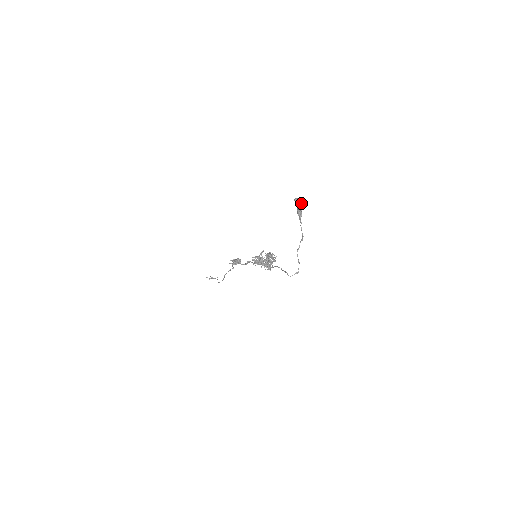
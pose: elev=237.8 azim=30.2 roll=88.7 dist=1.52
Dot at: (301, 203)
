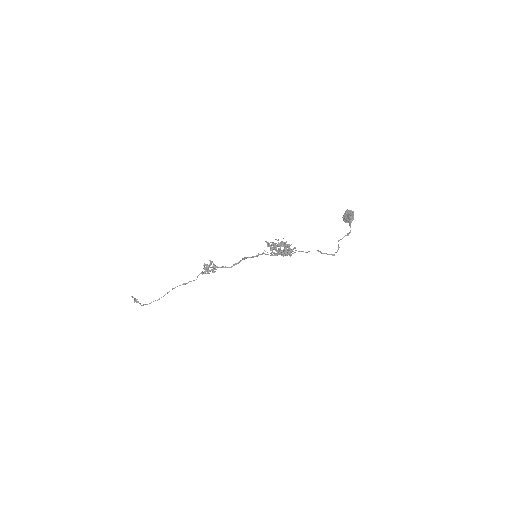
Dot at: (353, 214)
